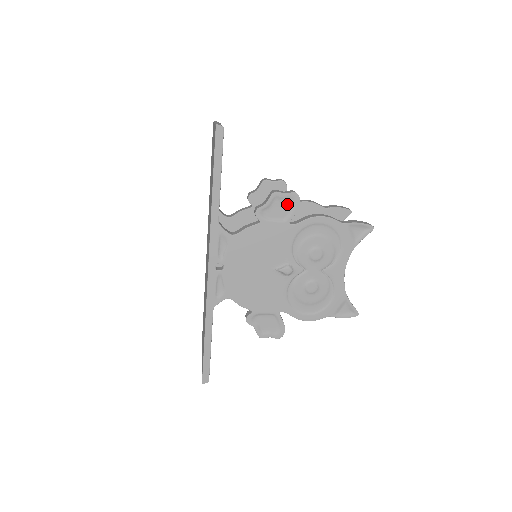
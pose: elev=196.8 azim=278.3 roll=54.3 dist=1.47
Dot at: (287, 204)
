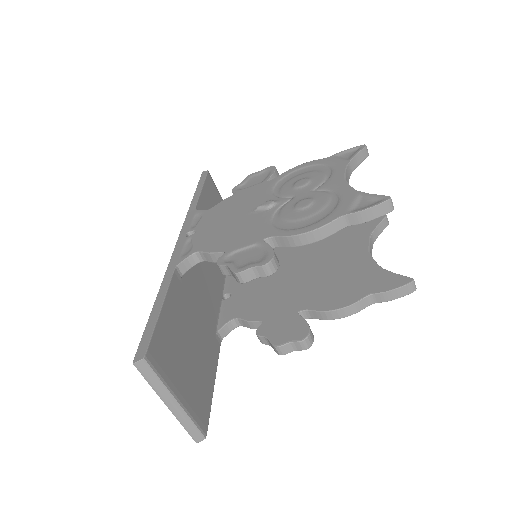
Dot at: (263, 175)
